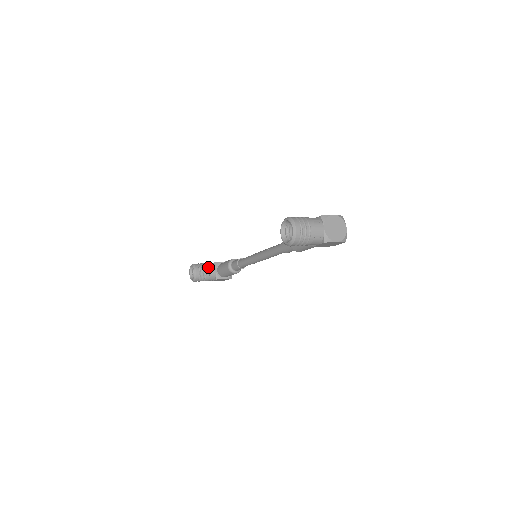
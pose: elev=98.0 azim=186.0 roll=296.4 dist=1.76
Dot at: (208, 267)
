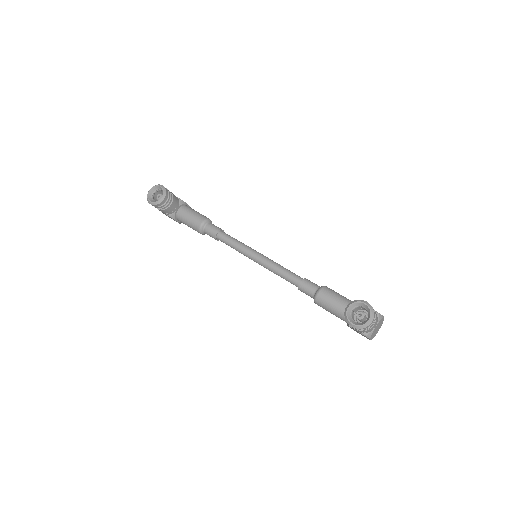
Dot at: (175, 201)
